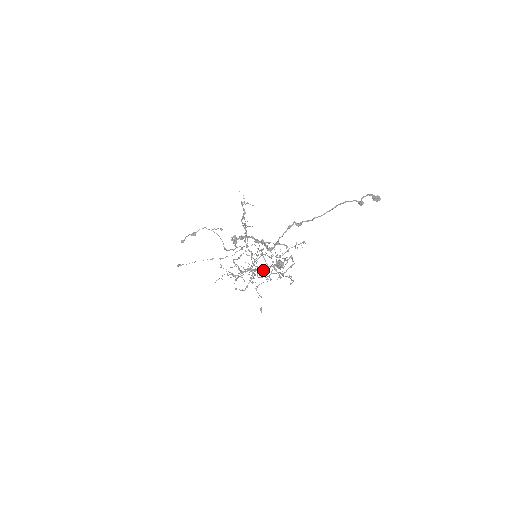
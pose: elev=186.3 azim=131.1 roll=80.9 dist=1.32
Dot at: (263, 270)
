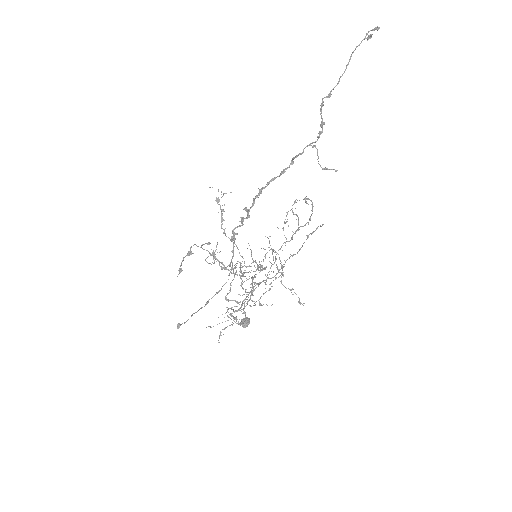
Dot at: (269, 271)
